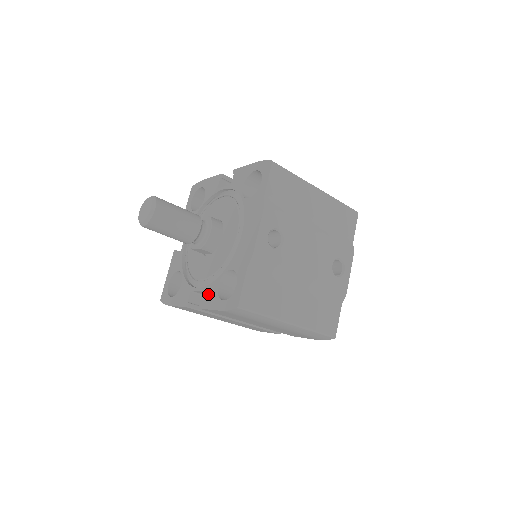
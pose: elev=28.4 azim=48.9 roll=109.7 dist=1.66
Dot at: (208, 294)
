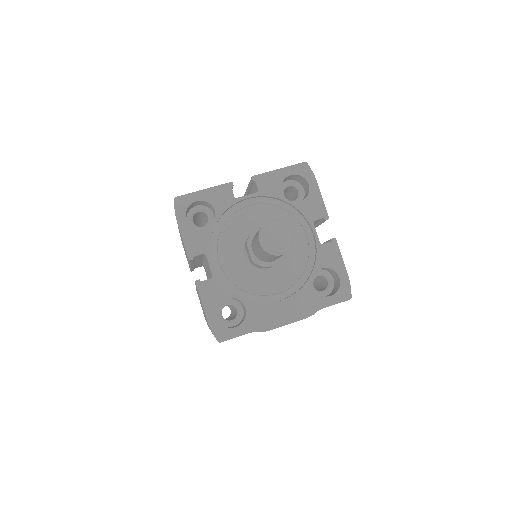
Dot at: (213, 288)
